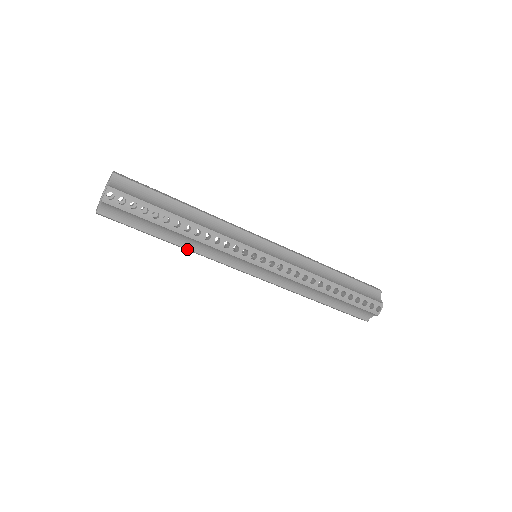
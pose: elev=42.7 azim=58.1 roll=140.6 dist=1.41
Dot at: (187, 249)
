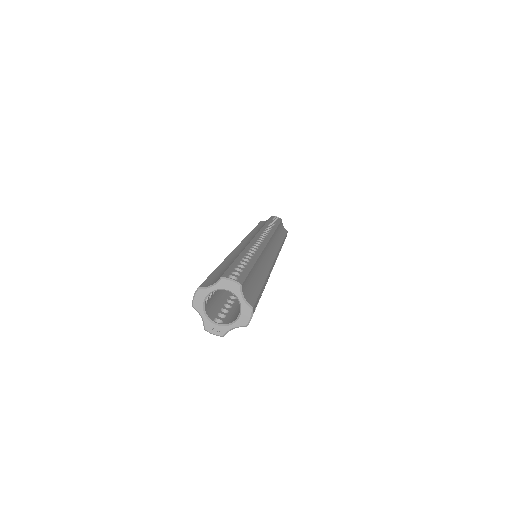
Dot at: occluded
